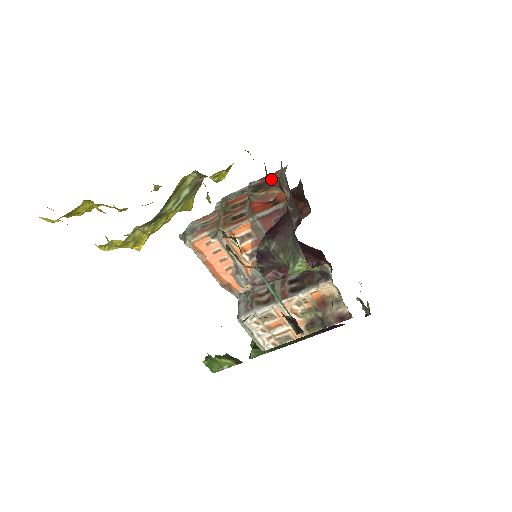
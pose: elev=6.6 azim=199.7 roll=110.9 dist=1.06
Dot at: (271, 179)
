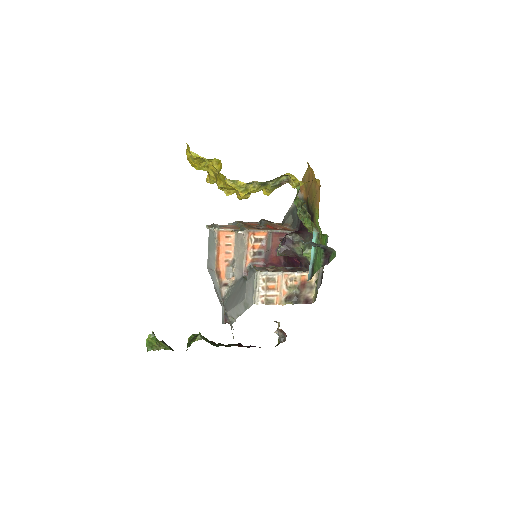
Dot at: occluded
